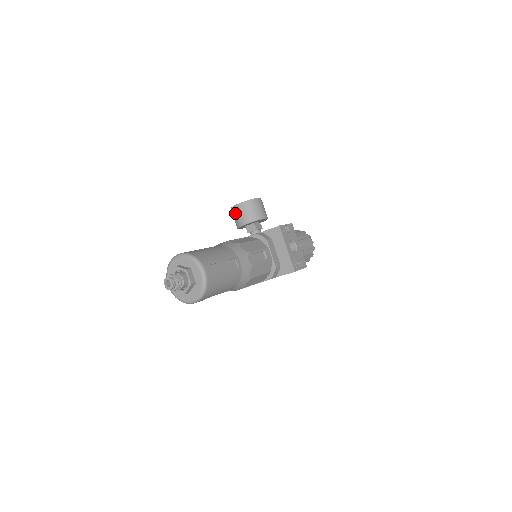
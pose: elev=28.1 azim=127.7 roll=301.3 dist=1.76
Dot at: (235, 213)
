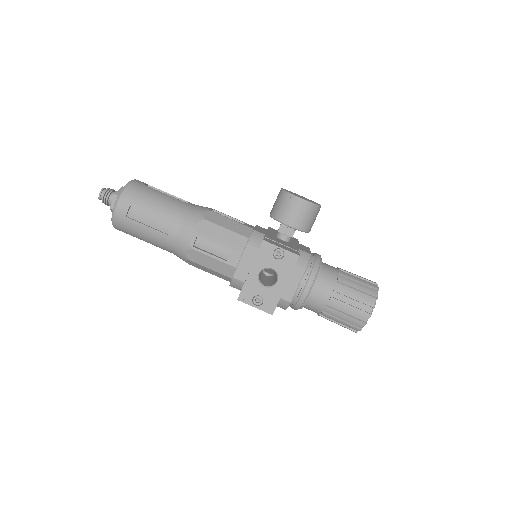
Dot at: occluded
